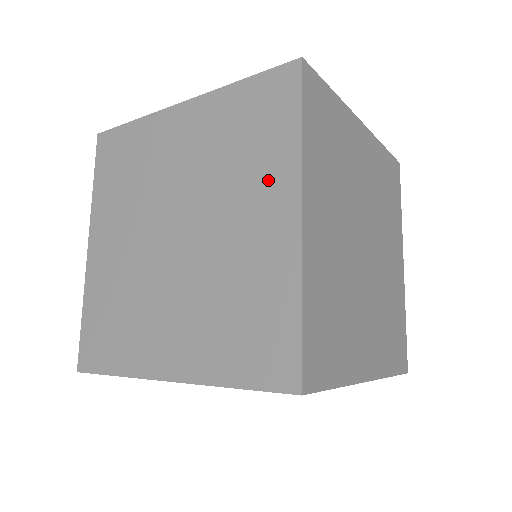
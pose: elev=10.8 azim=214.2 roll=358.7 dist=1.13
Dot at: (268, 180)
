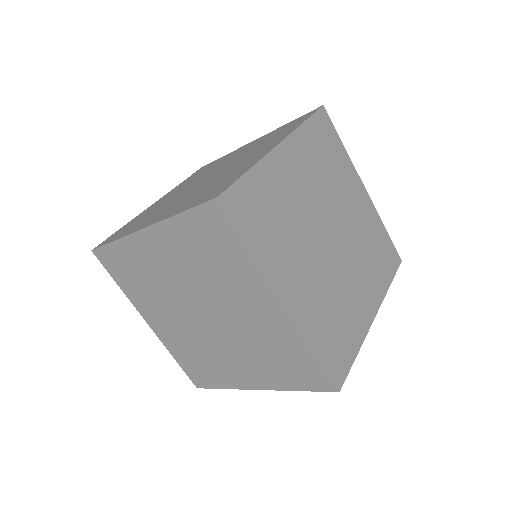
Dot at: occluded
